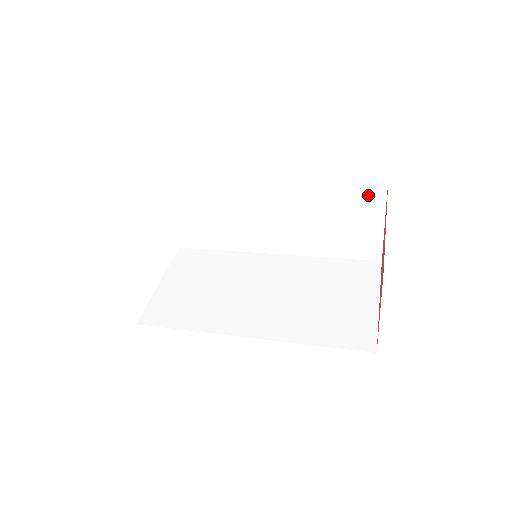
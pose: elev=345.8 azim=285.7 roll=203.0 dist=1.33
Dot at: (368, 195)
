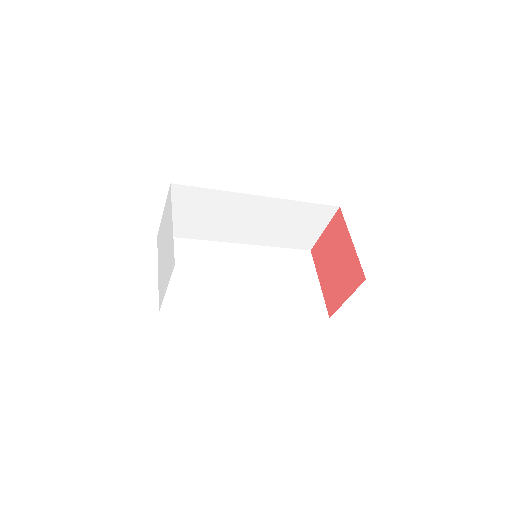
Dot at: (324, 213)
